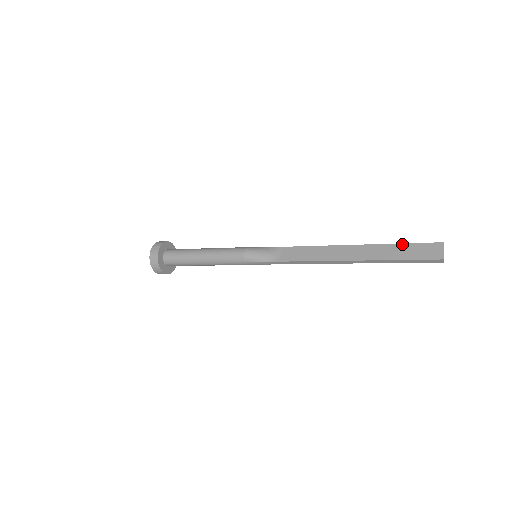
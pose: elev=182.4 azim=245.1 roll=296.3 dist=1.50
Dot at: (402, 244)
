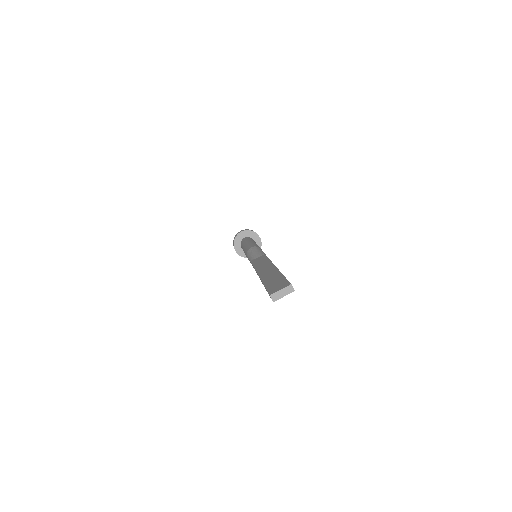
Dot at: (282, 275)
